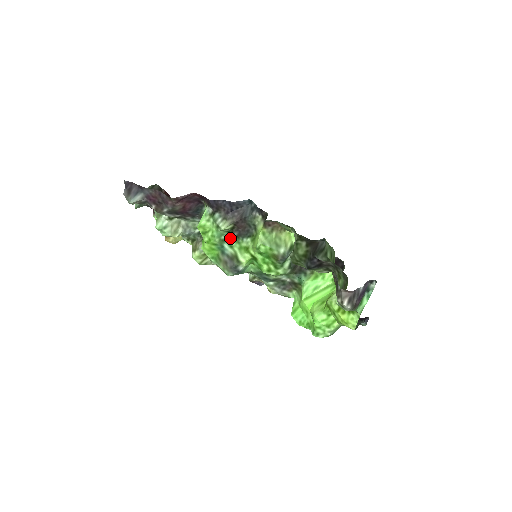
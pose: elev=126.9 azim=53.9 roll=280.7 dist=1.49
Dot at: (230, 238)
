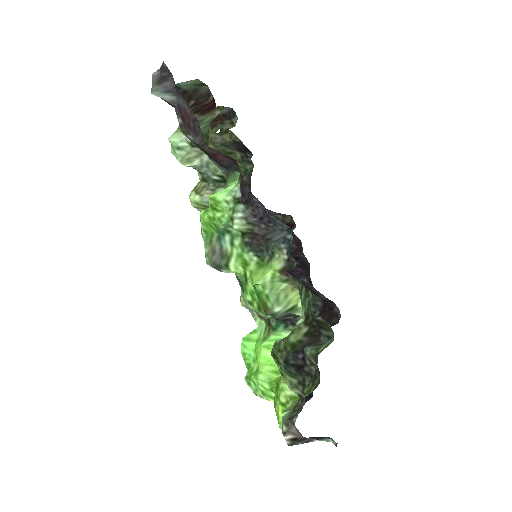
Dot at: (237, 236)
